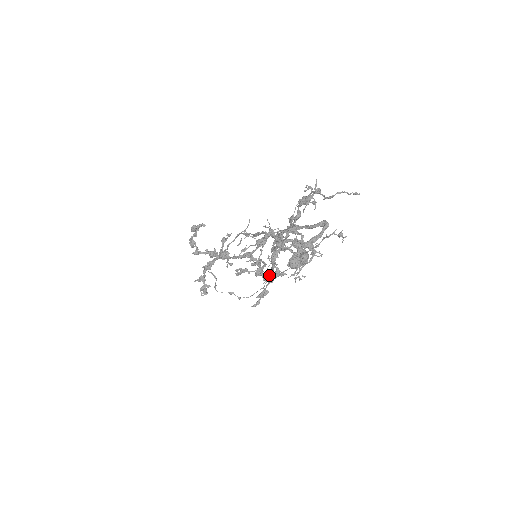
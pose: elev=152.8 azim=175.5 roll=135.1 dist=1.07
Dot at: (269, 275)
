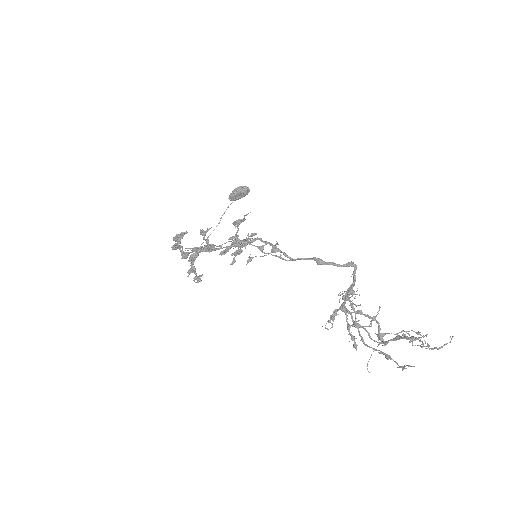
Dot at: occluded
